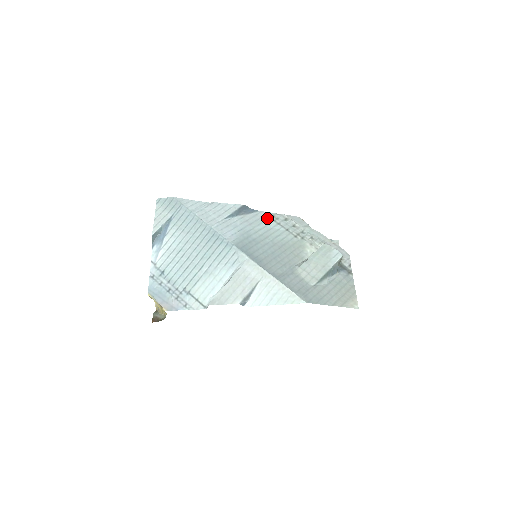
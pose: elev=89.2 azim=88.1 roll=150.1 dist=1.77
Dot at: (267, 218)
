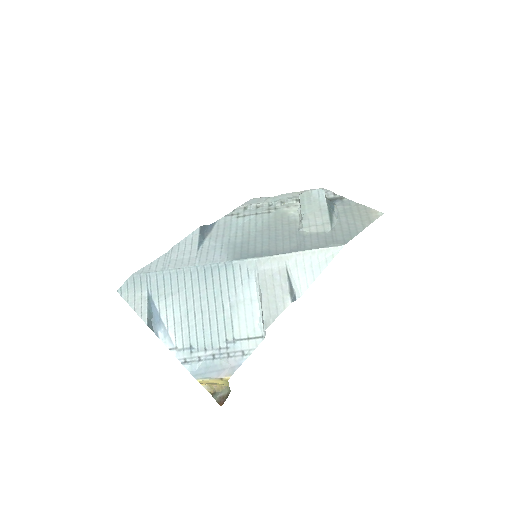
Dot at: (230, 220)
